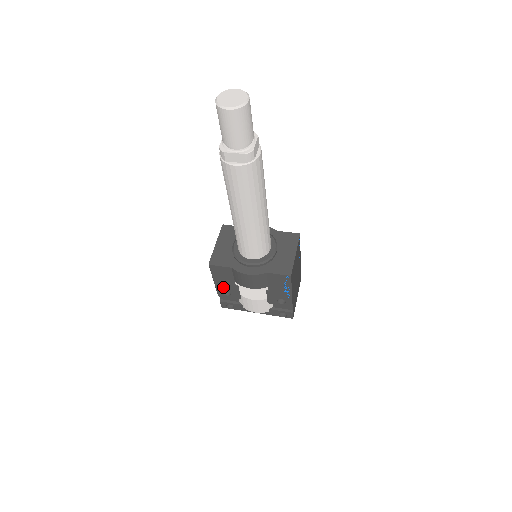
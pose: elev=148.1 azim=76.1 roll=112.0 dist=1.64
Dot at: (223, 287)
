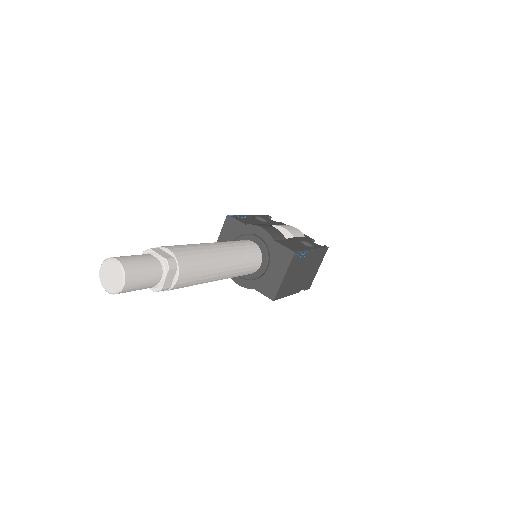
Dot at: occluded
